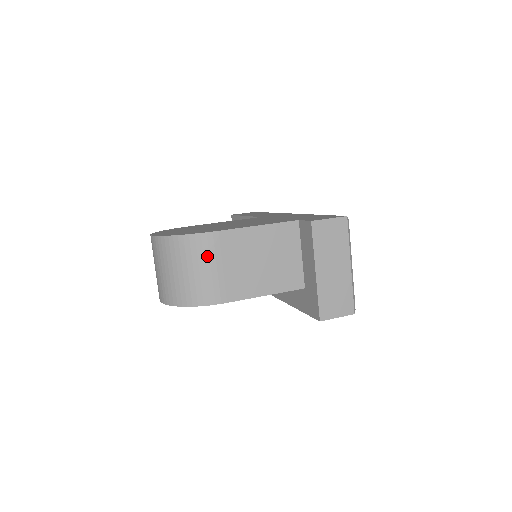
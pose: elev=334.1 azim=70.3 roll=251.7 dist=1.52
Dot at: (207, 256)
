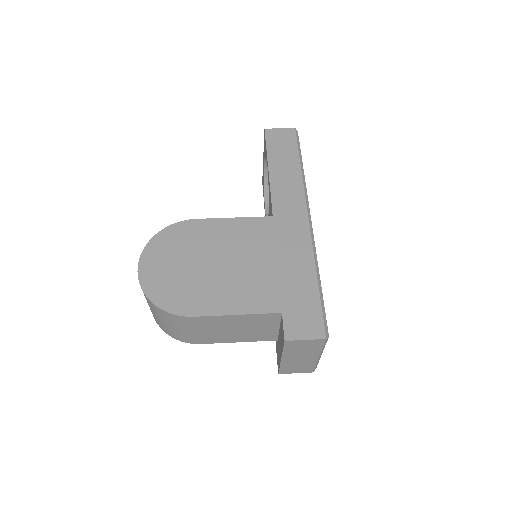
Dot at: (183, 325)
